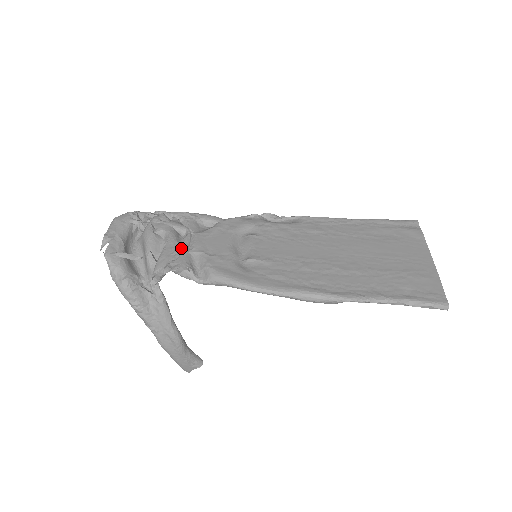
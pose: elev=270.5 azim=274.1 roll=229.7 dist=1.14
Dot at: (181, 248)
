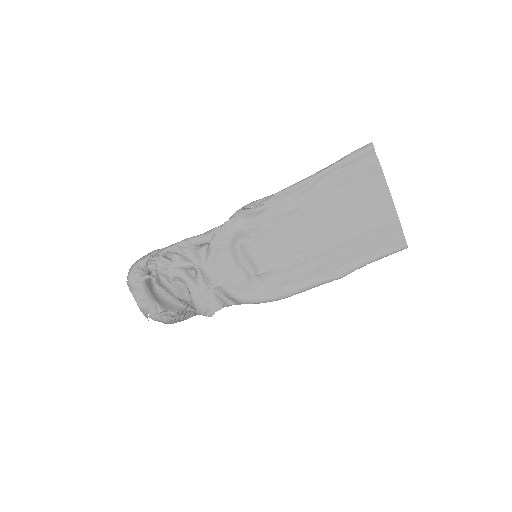
Dot at: (203, 289)
